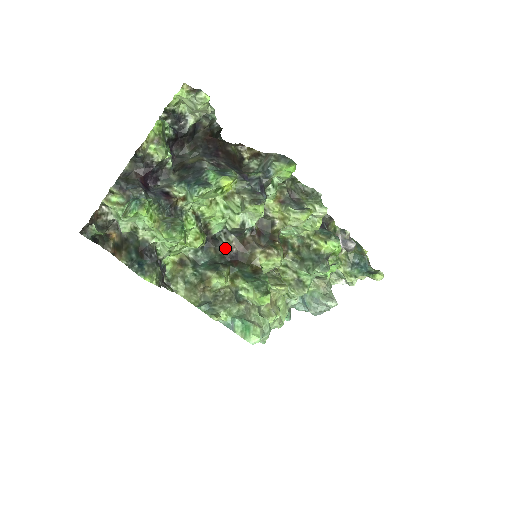
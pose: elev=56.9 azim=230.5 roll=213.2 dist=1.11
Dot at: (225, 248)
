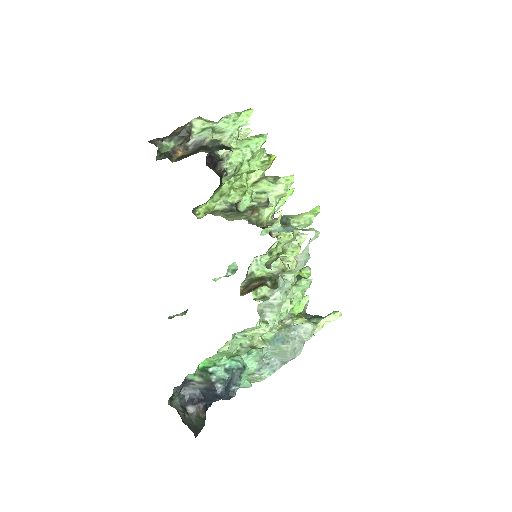
Dot at: occluded
